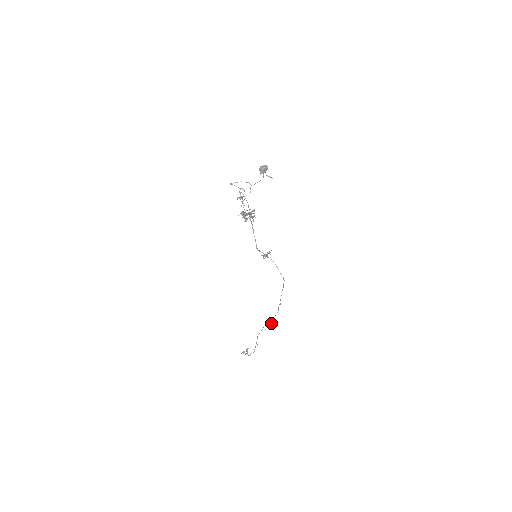
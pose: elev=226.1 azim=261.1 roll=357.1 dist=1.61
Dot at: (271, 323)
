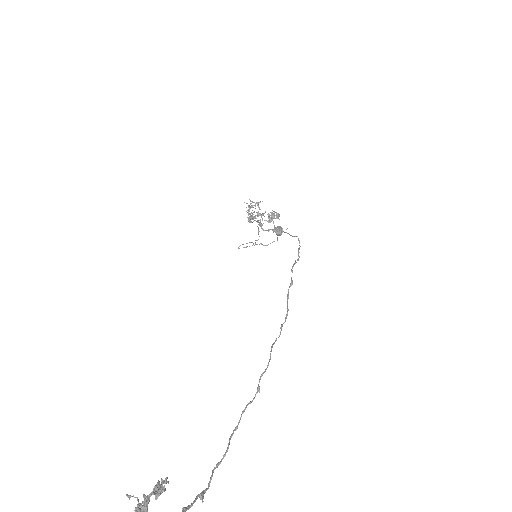
Dot at: occluded
